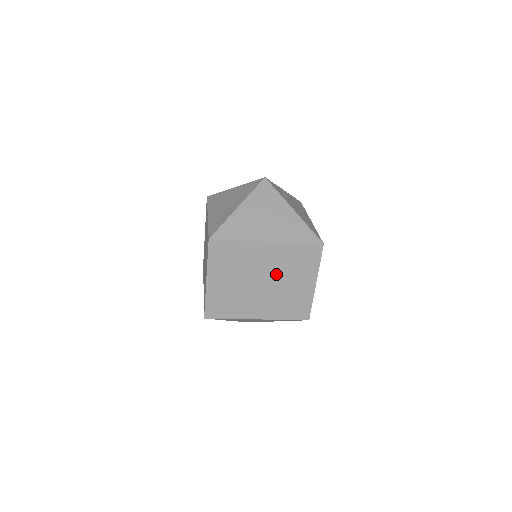
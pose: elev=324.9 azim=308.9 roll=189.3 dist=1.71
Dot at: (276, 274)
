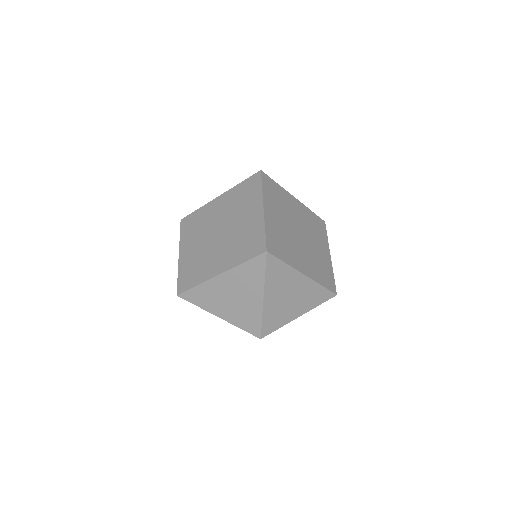
Dot at: (306, 232)
